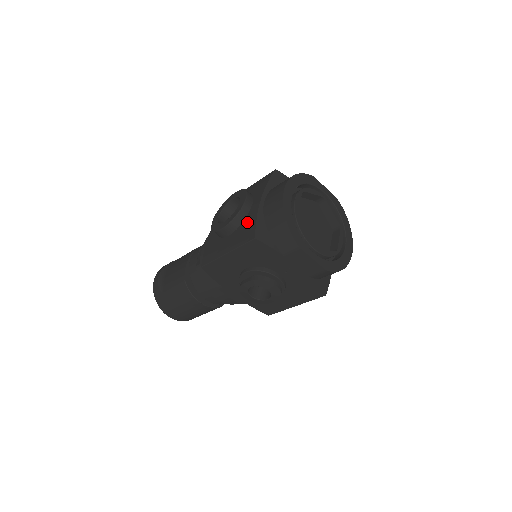
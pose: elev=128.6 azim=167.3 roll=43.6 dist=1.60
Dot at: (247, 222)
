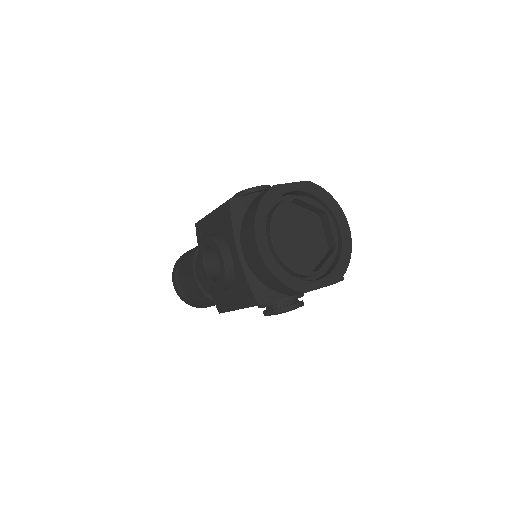
Dot at: (239, 282)
